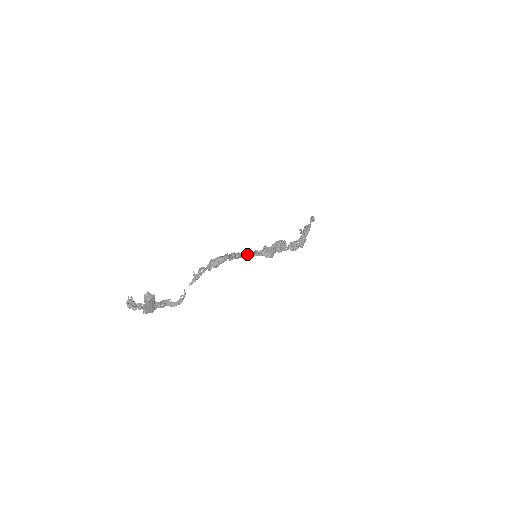
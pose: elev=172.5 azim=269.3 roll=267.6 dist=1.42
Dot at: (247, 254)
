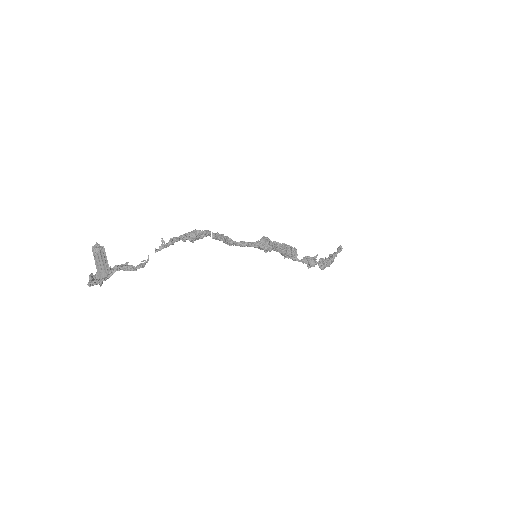
Dot at: (239, 242)
